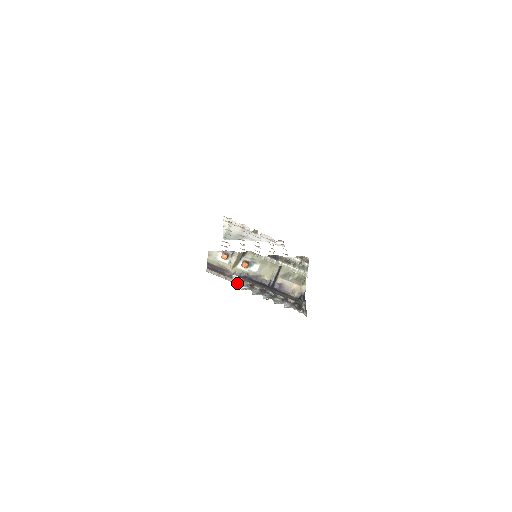
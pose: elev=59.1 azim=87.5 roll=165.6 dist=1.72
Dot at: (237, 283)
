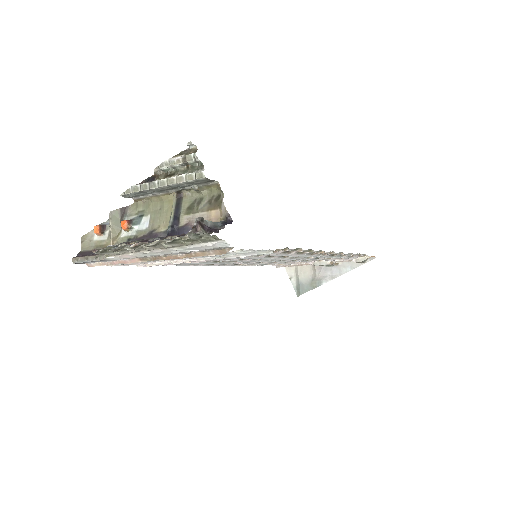
Dot at: occluded
